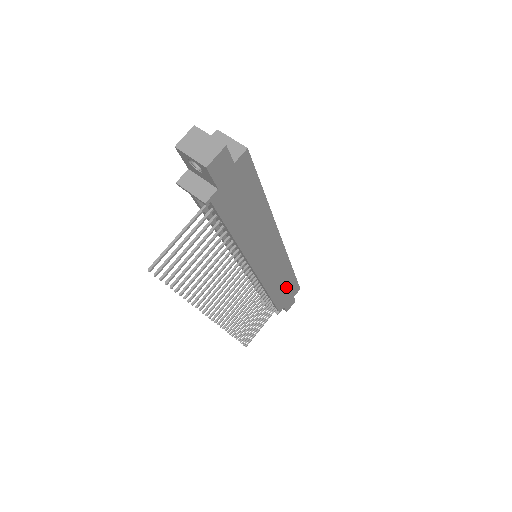
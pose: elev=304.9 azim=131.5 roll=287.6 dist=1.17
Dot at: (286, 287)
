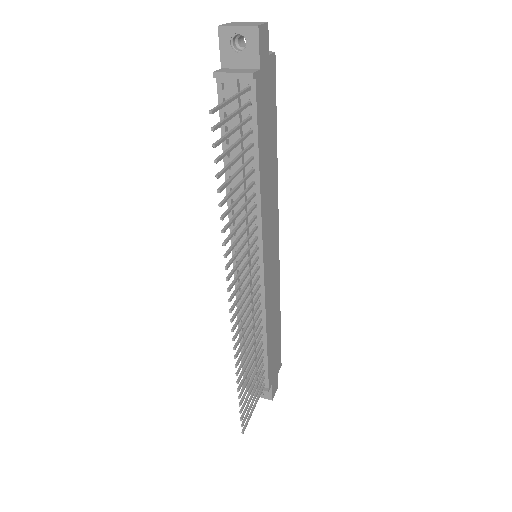
Dot at: (275, 341)
